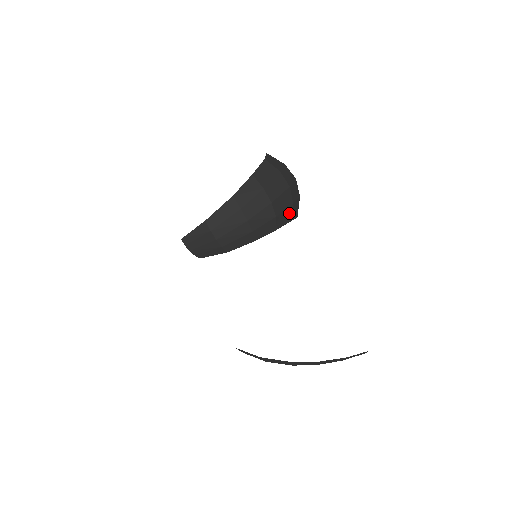
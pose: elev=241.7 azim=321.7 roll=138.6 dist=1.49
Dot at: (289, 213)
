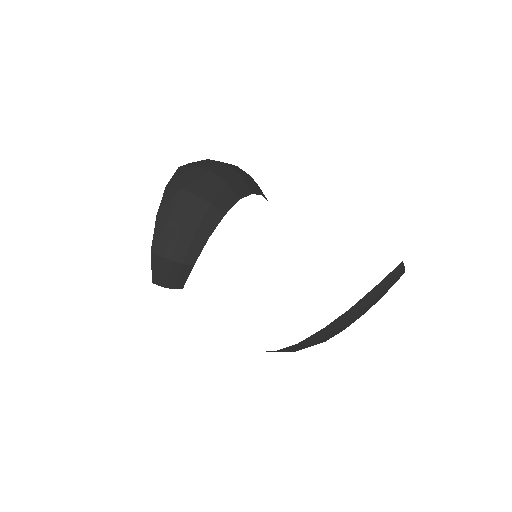
Dot at: (229, 193)
